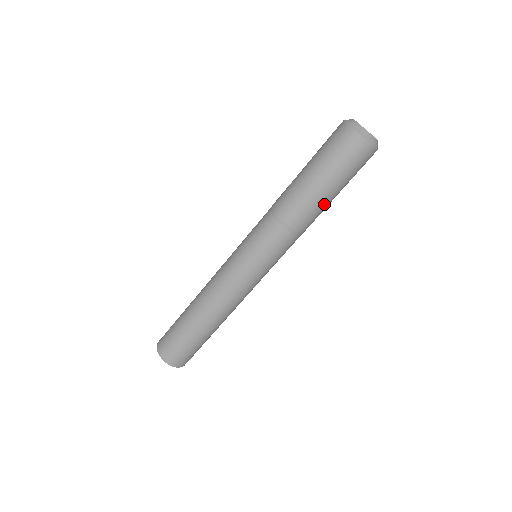
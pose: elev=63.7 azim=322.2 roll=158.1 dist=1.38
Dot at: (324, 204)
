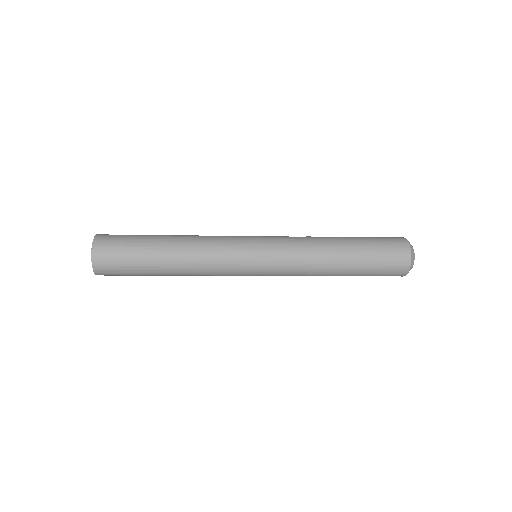
Dot at: occluded
